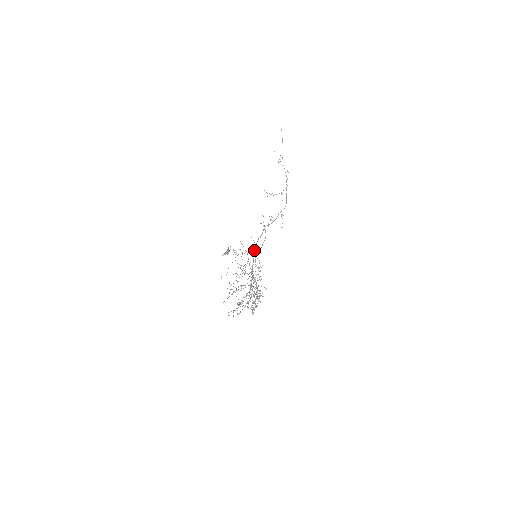
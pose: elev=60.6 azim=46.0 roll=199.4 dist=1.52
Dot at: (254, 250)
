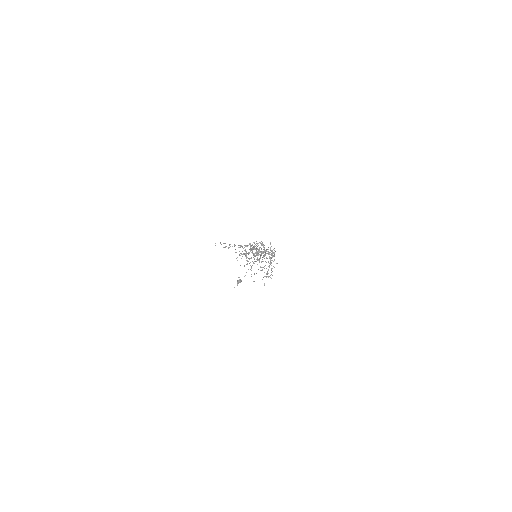
Dot at: occluded
